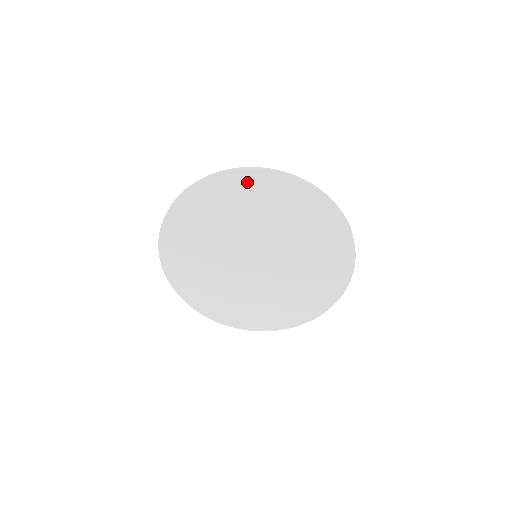
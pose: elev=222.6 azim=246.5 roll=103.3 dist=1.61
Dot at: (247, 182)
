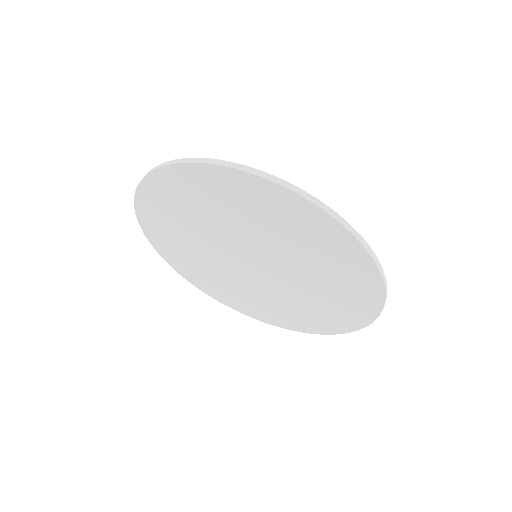
Dot at: (341, 244)
